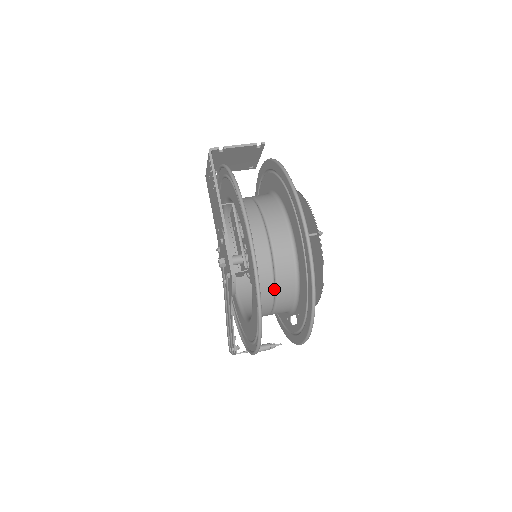
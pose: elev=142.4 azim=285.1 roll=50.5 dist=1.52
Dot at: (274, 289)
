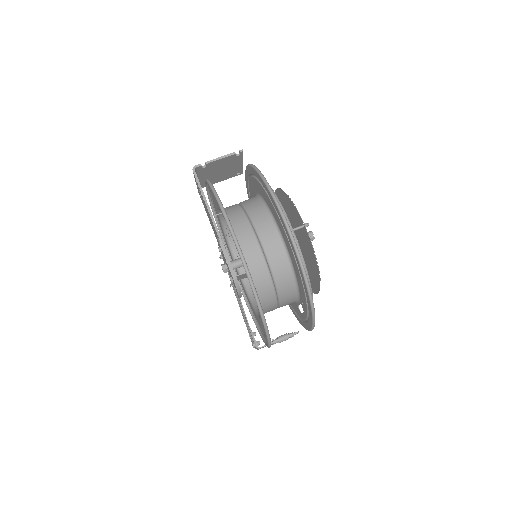
Dot at: (273, 285)
